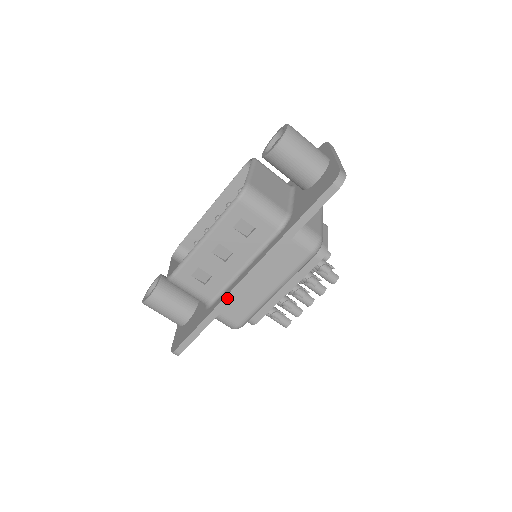
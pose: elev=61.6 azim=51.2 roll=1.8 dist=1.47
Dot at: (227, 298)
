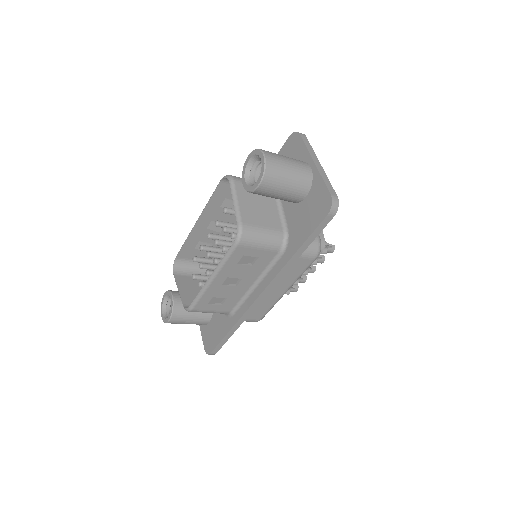
Dot at: (247, 312)
